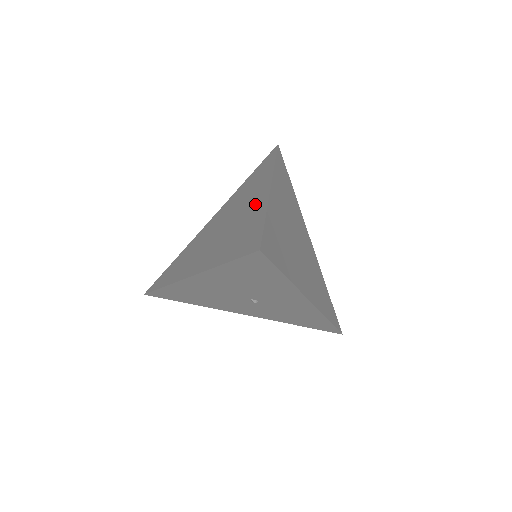
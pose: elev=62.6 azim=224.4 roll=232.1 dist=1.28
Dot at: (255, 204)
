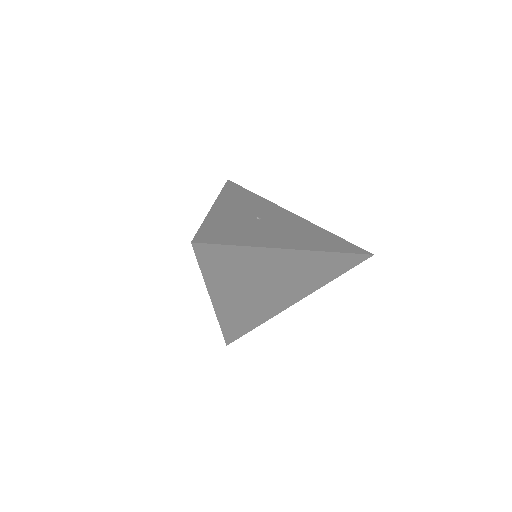
Dot at: occluded
